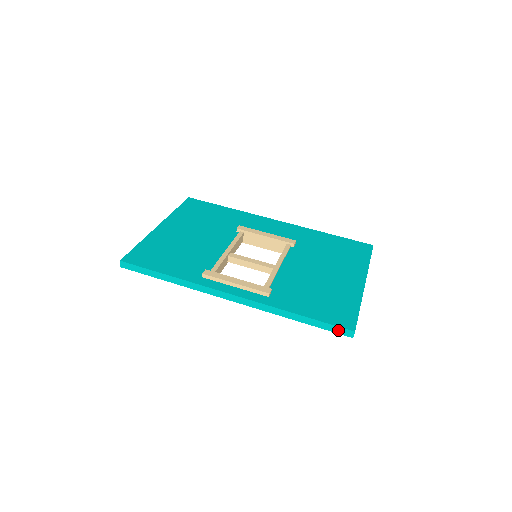
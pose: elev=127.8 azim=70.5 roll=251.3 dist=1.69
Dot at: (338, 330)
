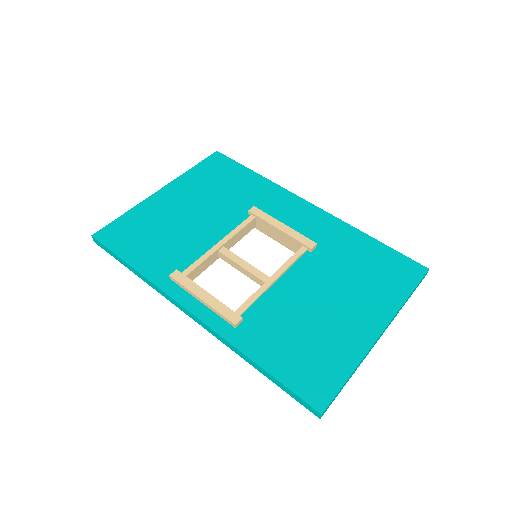
Dot at: (303, 403)
